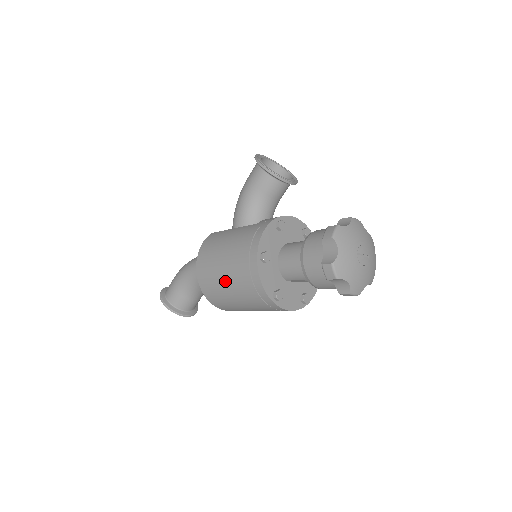
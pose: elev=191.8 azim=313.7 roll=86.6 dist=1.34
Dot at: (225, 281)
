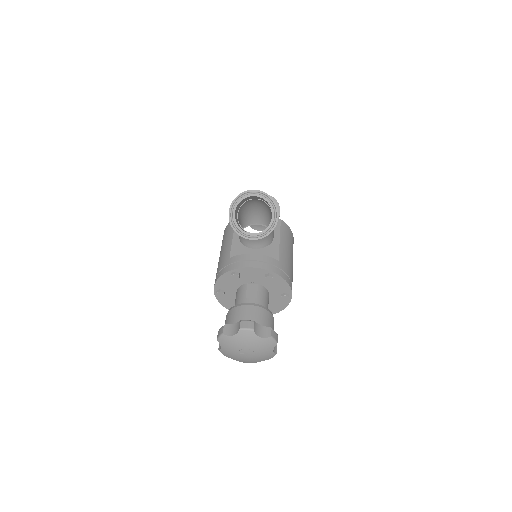
Dot at: occluded
